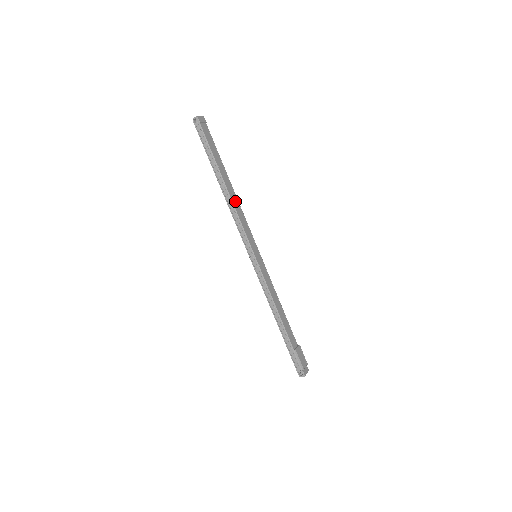
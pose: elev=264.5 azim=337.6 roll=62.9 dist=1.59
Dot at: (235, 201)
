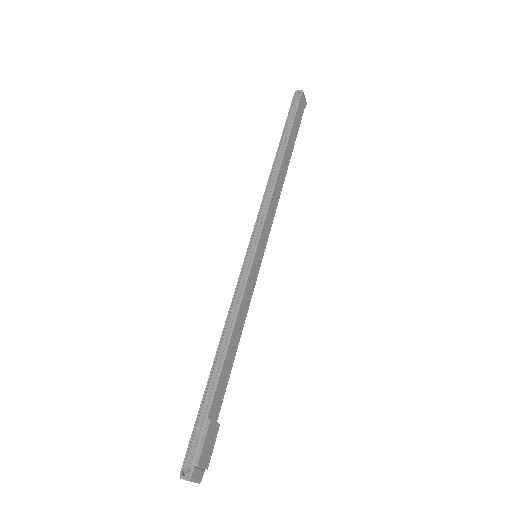
Dot at: (279, 184)
